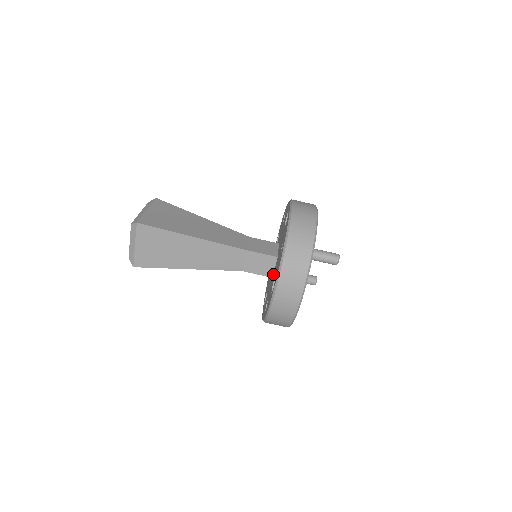
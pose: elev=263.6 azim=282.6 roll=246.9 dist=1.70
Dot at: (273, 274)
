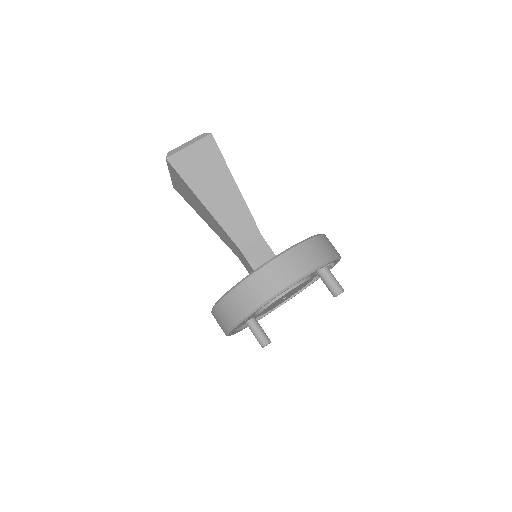
Dot at: occluded
